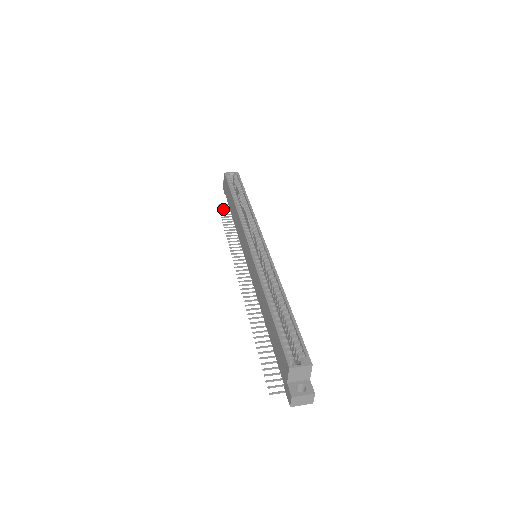
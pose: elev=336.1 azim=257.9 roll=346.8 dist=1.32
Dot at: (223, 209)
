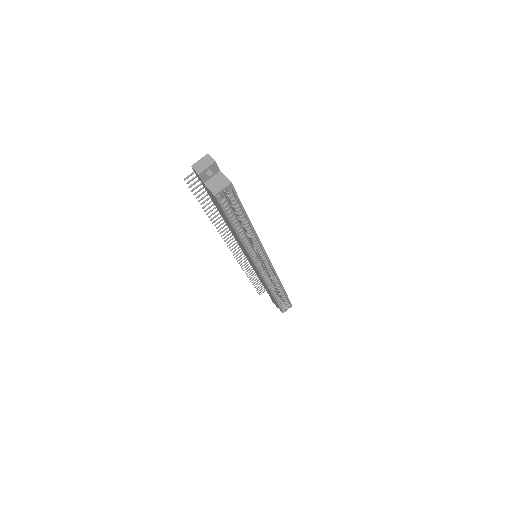
Dot at: occluded
